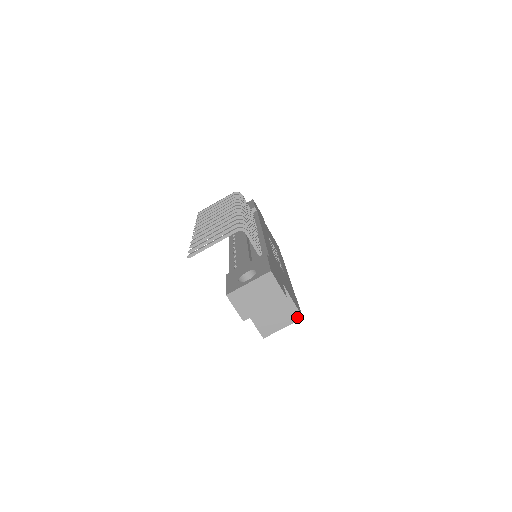
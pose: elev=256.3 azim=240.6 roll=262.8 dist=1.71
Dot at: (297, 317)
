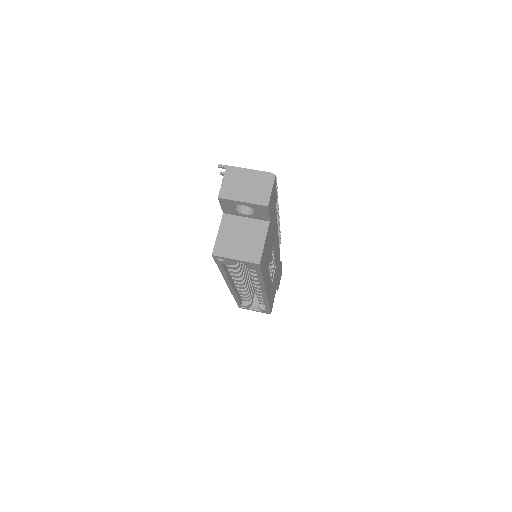
Dot at: (256, 259)
